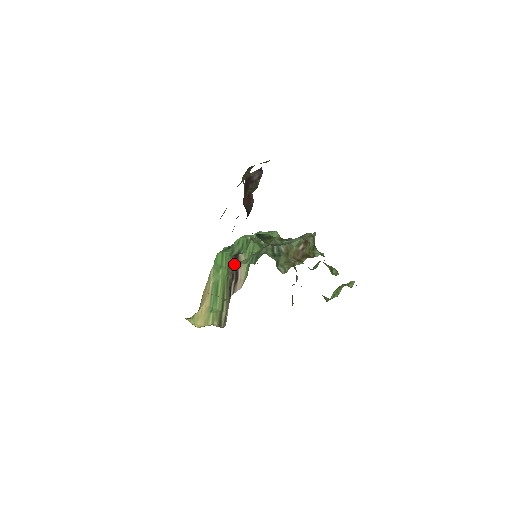
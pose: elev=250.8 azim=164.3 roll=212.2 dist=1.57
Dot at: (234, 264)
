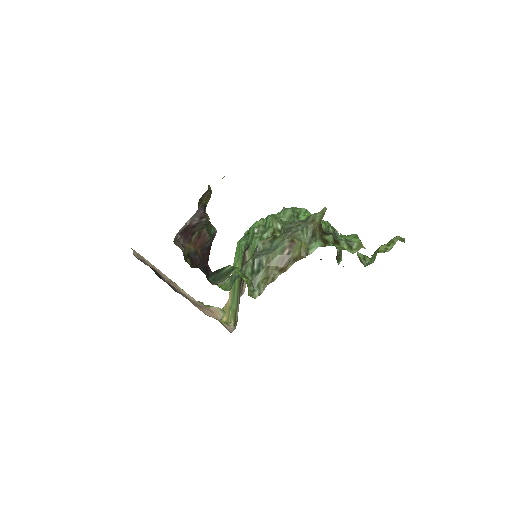
Dot at: (243, 262)
